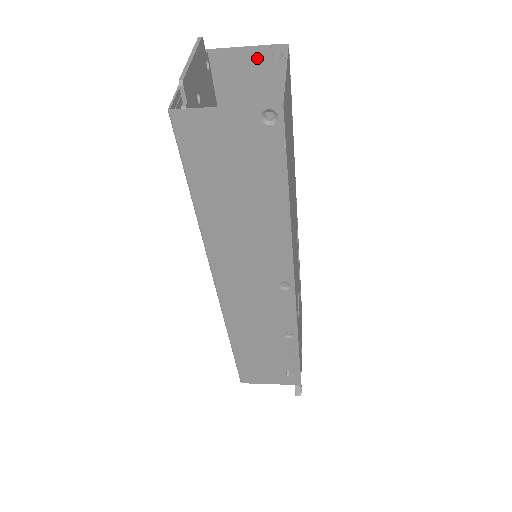
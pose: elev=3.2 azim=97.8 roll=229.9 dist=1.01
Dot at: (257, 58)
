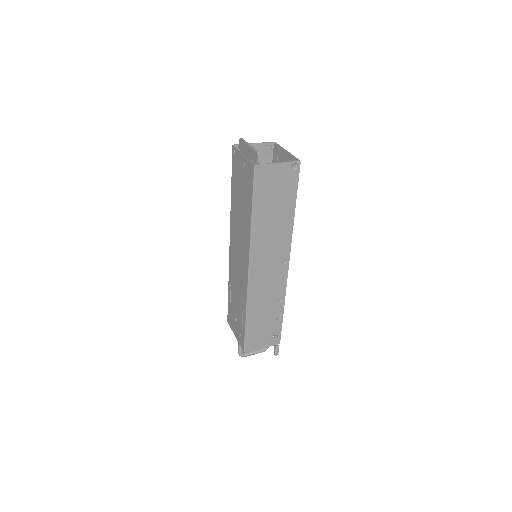
Dot at: (261, 148)
